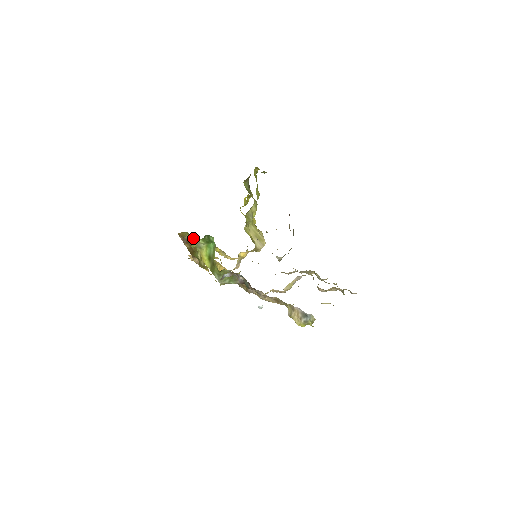
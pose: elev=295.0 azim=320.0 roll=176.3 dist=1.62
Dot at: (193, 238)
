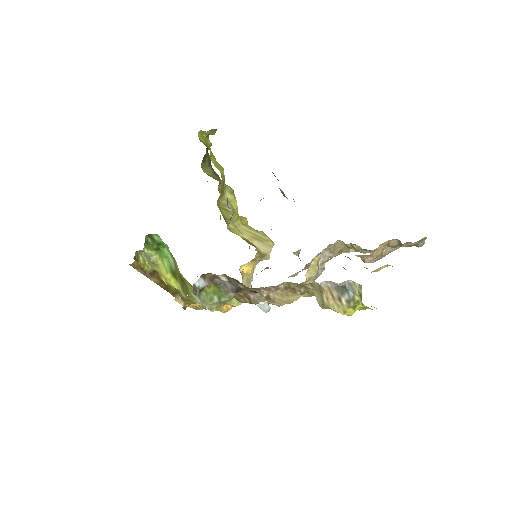
Dot at: occluded
